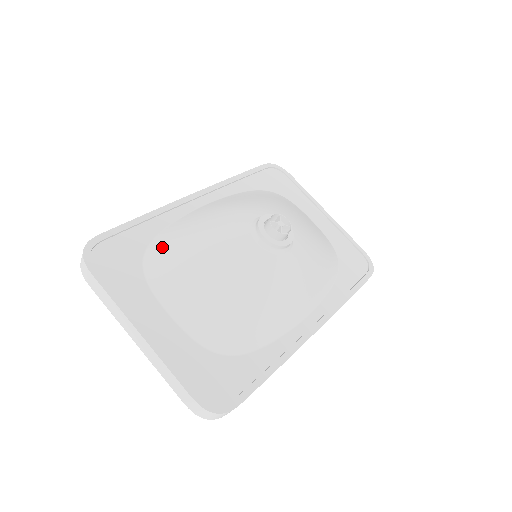
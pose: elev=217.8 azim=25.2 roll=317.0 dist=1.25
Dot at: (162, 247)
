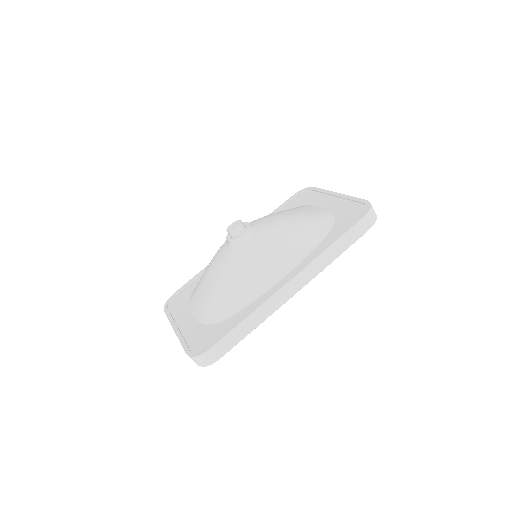
Dot at: occluded
